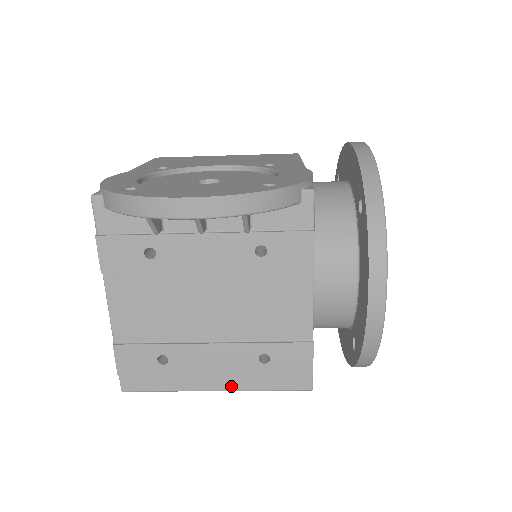
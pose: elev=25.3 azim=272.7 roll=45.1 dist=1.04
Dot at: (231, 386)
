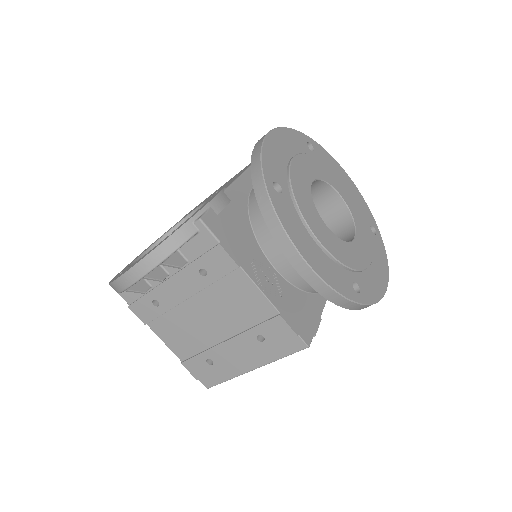
Dot at: (258, 364)
